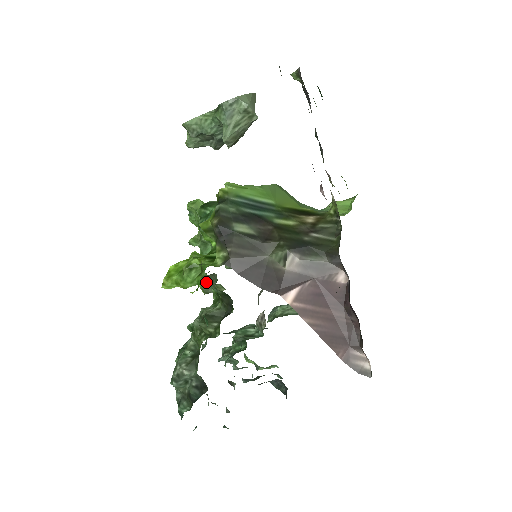
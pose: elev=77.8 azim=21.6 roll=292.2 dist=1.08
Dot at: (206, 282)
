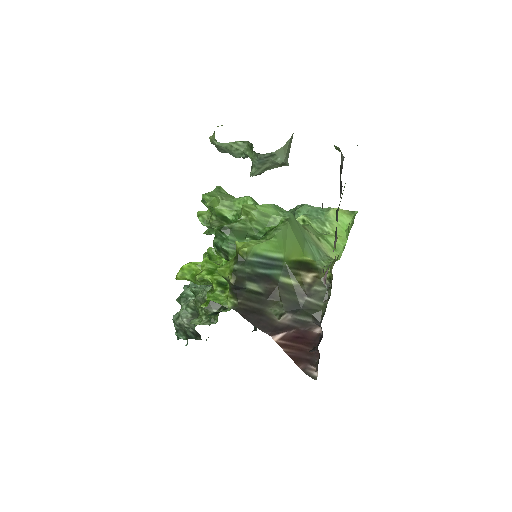
Dot at: occluded
